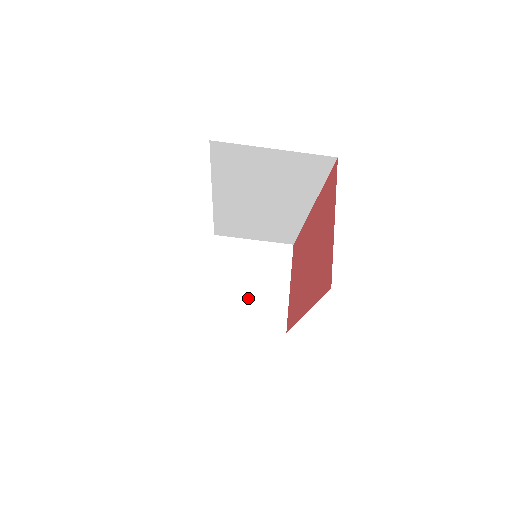
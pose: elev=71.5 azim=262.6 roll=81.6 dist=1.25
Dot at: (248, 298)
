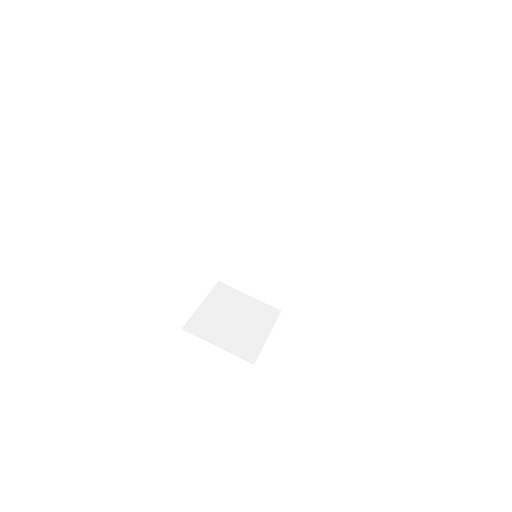
Dot at: (230, 328)
